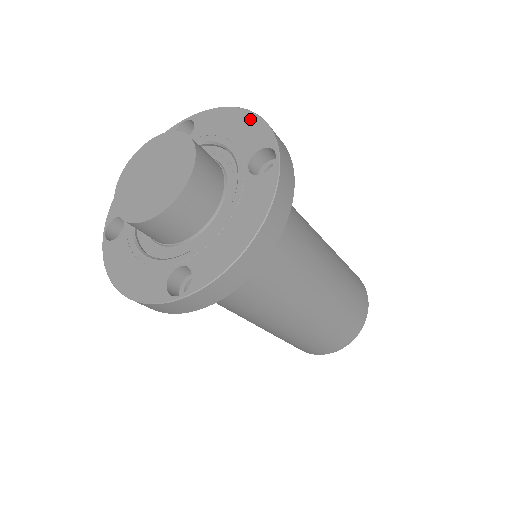
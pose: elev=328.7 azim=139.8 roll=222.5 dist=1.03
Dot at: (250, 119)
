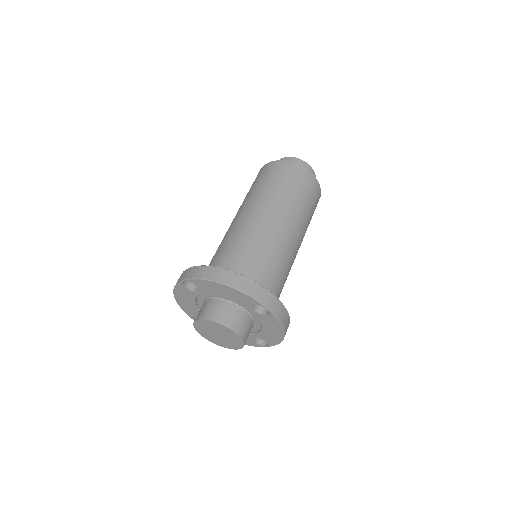
Dot at: (233, 291)
